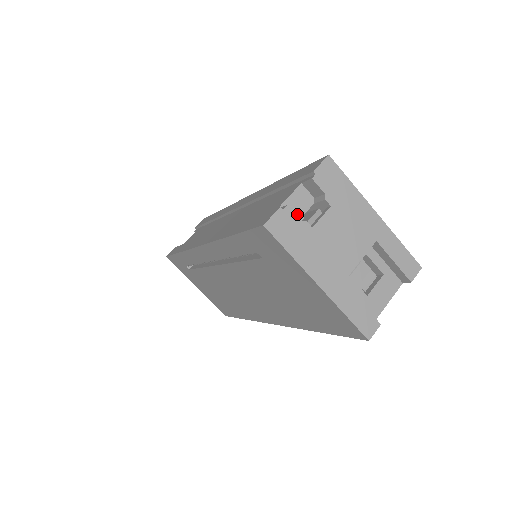
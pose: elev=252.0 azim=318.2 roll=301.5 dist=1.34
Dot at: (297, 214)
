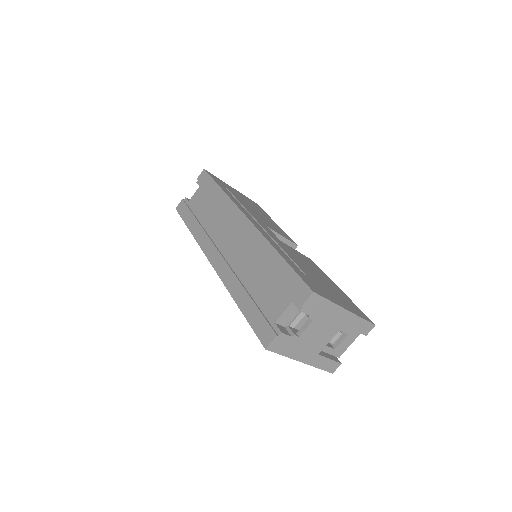
Dot at: (289, 320)
